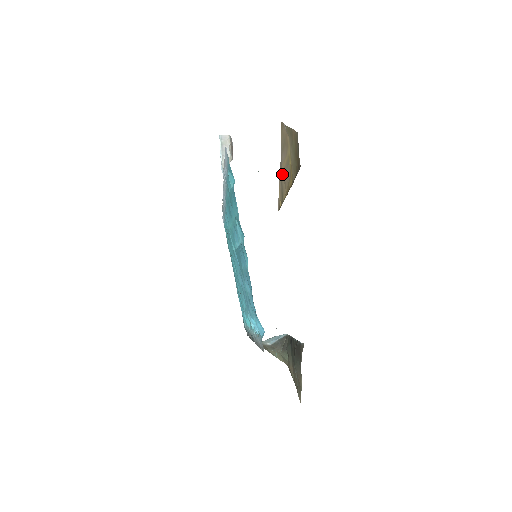
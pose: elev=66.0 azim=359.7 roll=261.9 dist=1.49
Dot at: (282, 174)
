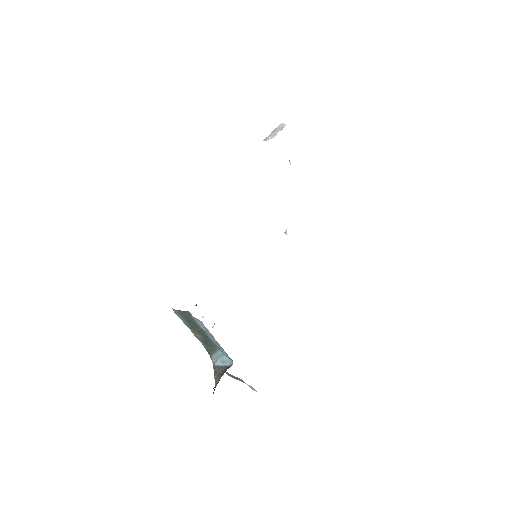
Dot at: occluded
